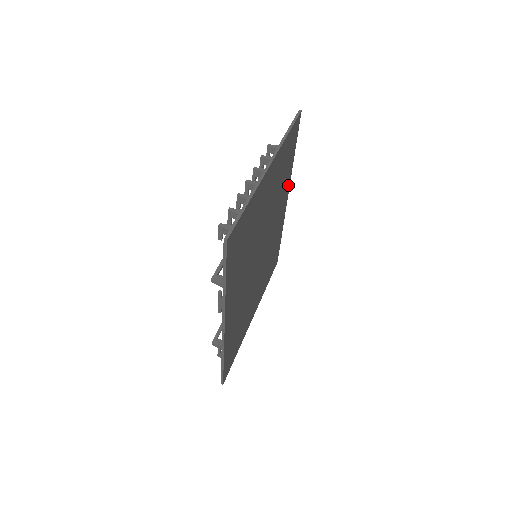
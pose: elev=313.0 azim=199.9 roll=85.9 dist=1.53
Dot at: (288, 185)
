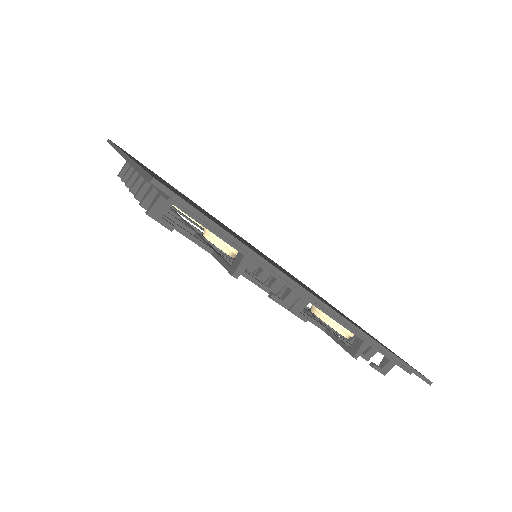
Dot at: occluded
